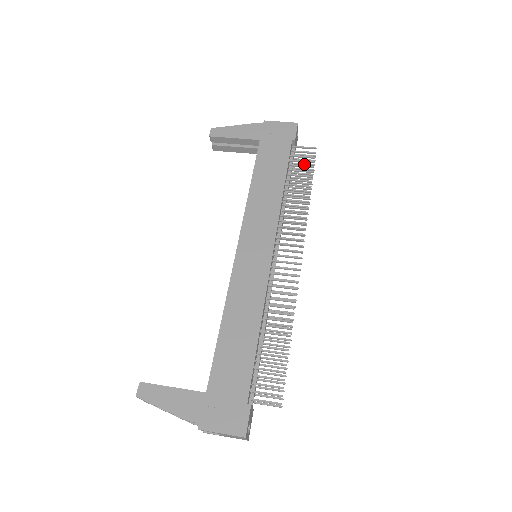
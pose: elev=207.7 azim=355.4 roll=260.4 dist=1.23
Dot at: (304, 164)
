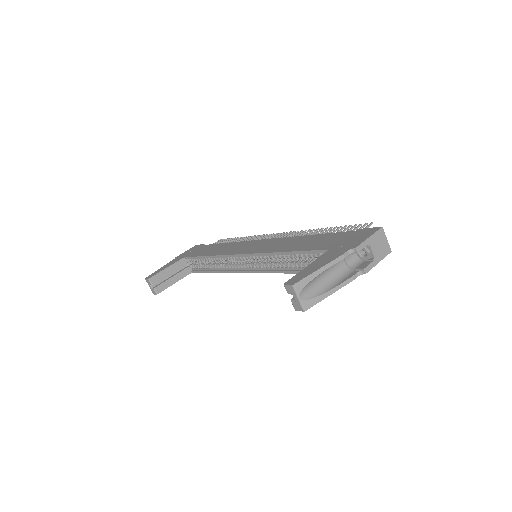
Dot at: occluded
